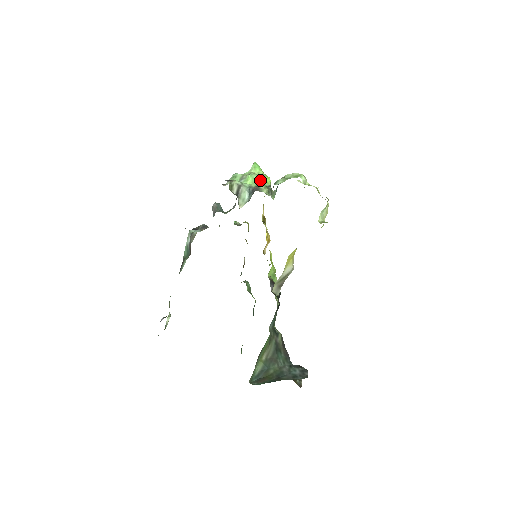
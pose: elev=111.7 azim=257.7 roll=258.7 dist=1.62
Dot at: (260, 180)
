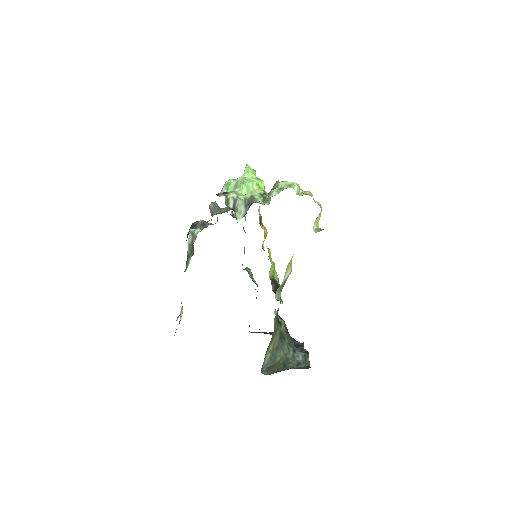
Dot at: (254, 187)
